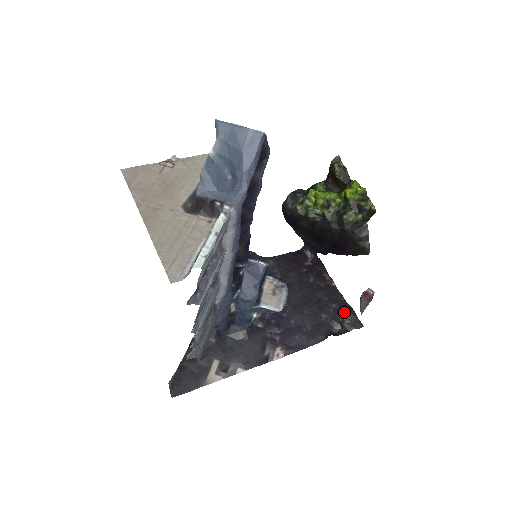
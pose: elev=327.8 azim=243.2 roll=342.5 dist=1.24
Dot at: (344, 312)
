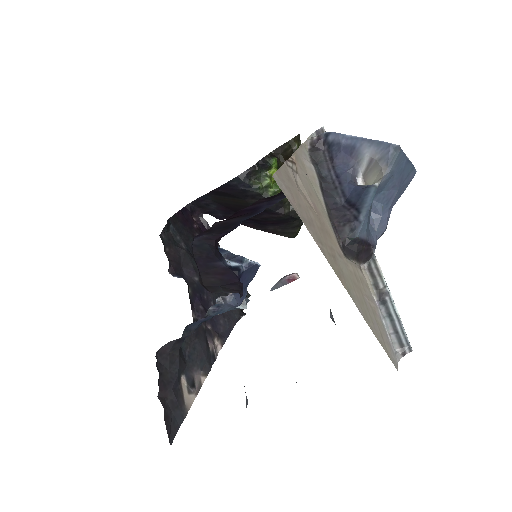
Dot at: occluded
